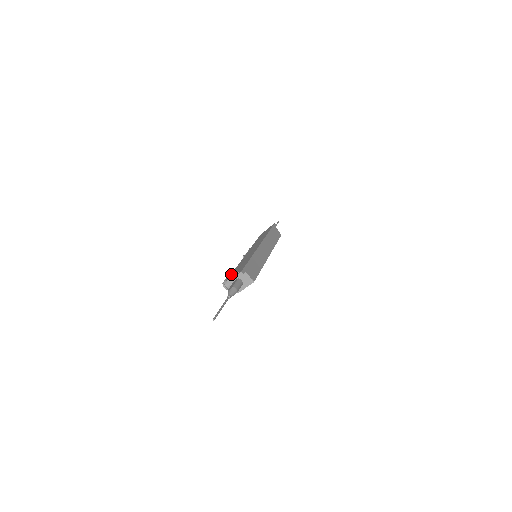
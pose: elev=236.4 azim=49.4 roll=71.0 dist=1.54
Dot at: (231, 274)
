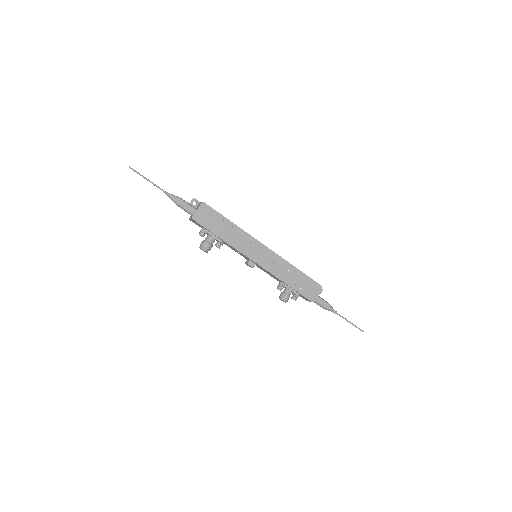
Dot at: occluded
